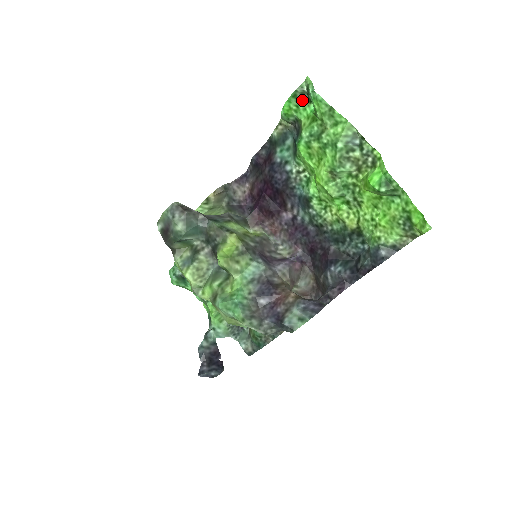
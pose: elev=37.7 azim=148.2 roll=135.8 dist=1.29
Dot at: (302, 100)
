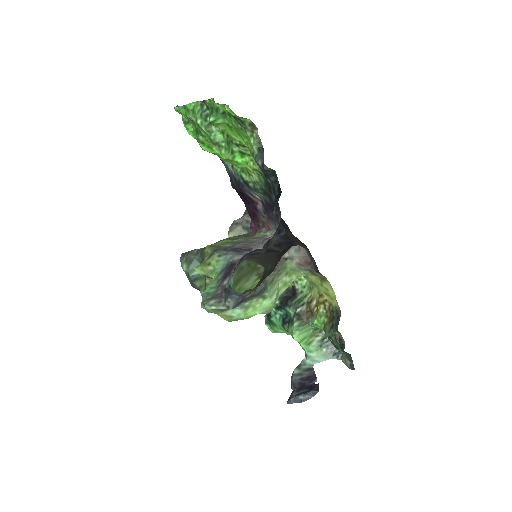
Dot at: occluded
